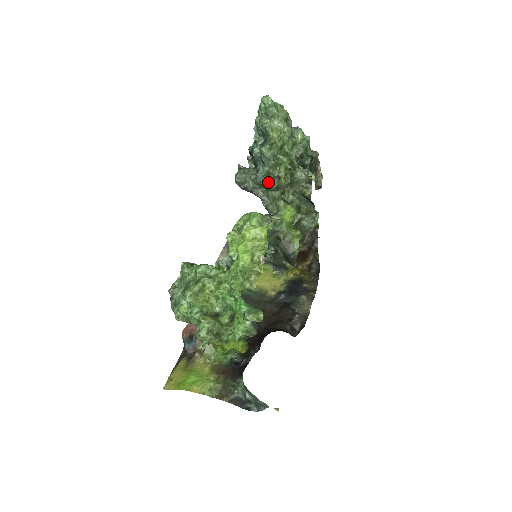
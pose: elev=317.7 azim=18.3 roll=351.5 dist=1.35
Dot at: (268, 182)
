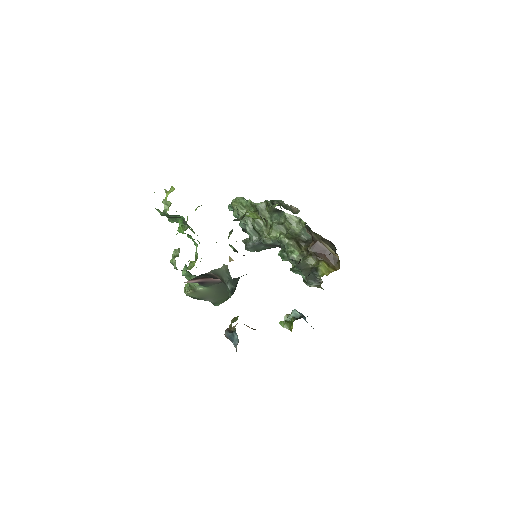
Dot at: (251, 227)
